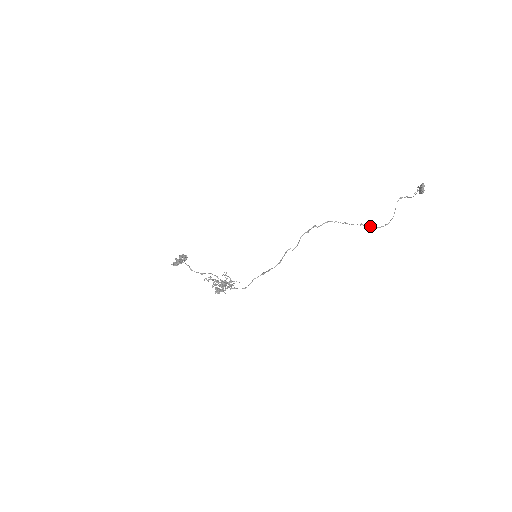
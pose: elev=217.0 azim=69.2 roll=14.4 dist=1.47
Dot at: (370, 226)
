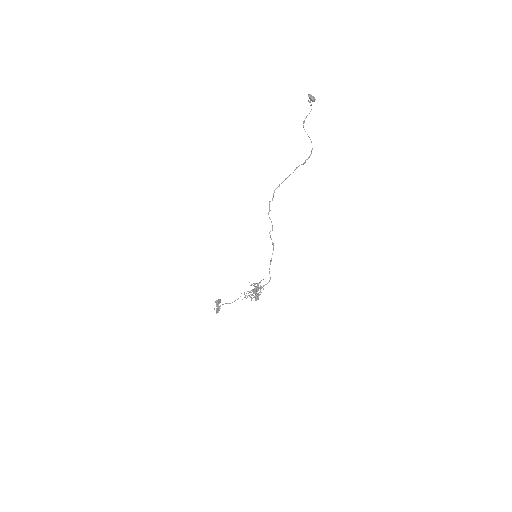
Dot at: (303, 164)
